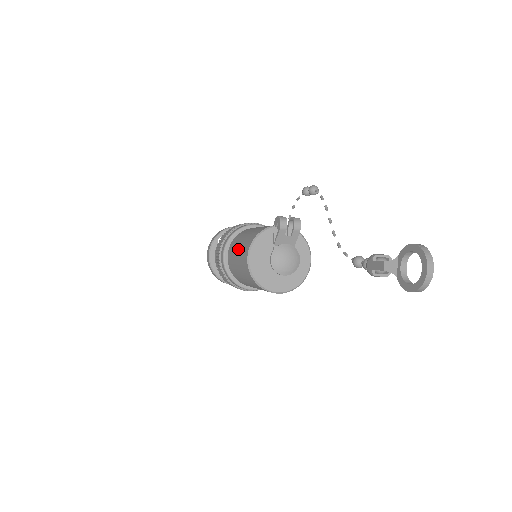
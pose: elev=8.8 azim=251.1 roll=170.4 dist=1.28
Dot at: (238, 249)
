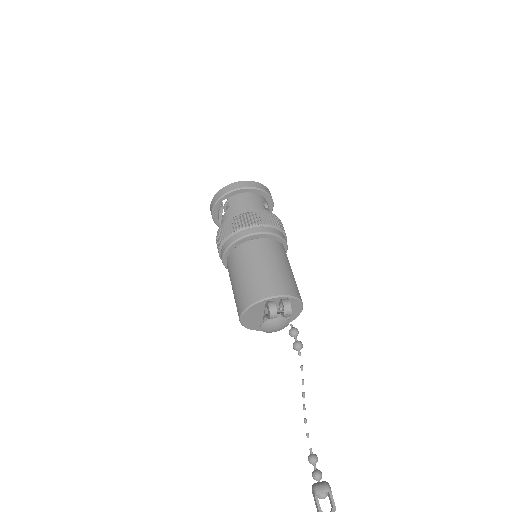
Dot at: (234, 286)
